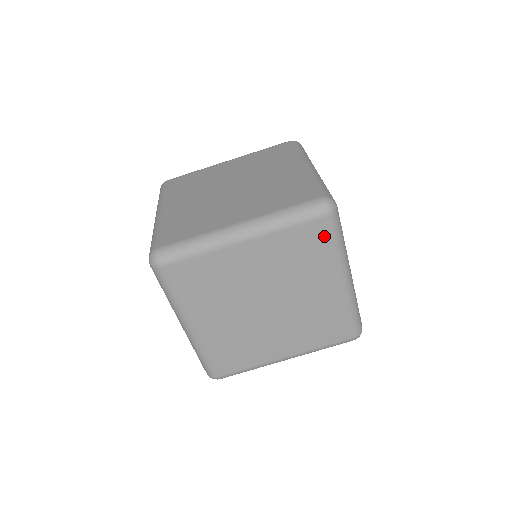
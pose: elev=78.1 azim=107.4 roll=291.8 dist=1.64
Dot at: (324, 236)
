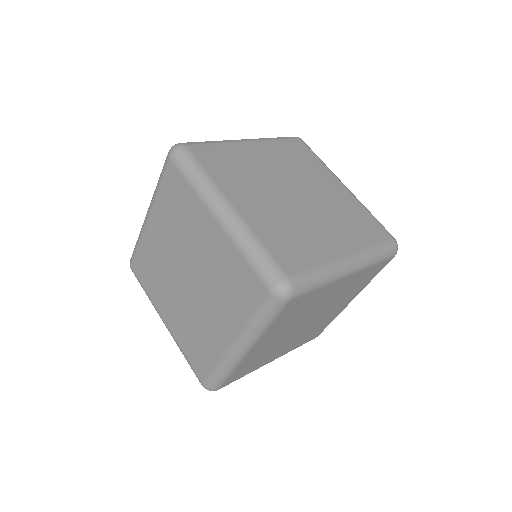
Dot at: (303, 298)
